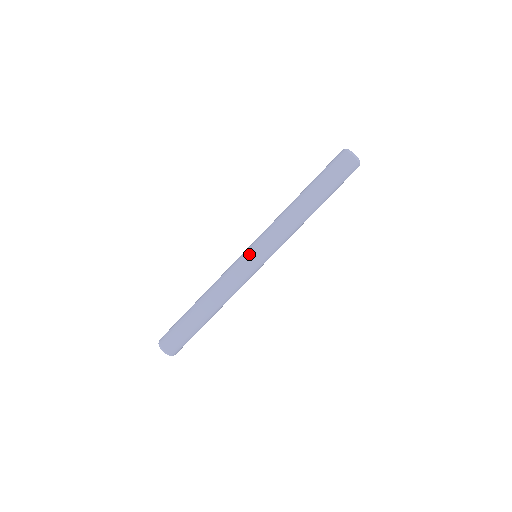
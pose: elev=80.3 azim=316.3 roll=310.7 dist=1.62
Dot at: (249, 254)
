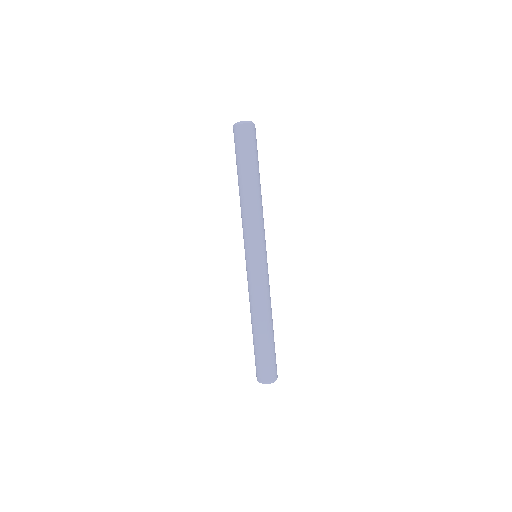
Dot at: (245, 259)
